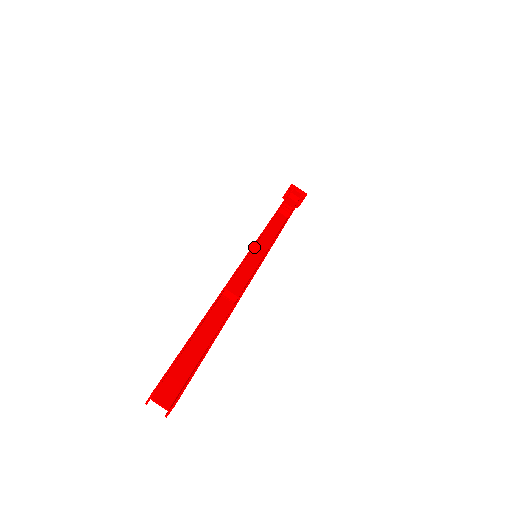
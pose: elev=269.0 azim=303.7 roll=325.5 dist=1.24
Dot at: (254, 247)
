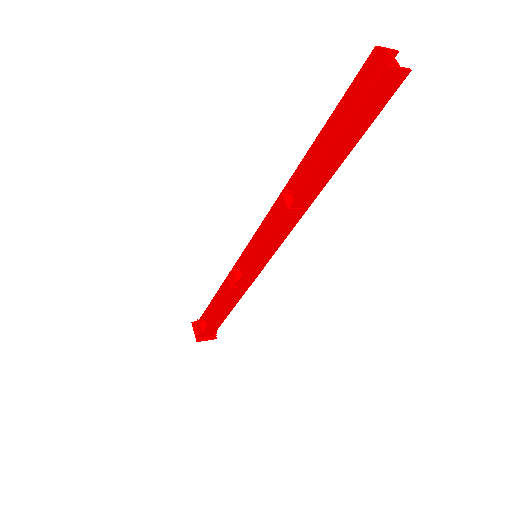
Dot at: (251, 255)
